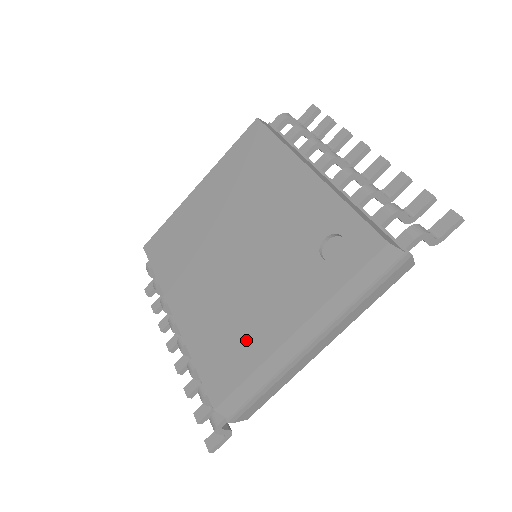
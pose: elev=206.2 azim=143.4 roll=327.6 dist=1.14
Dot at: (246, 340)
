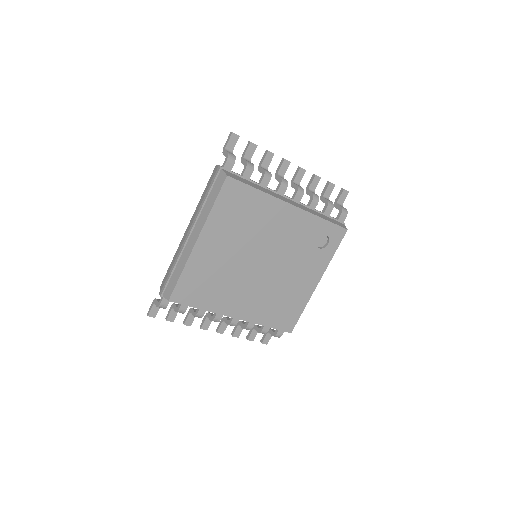
Dot at: (294, 300)
